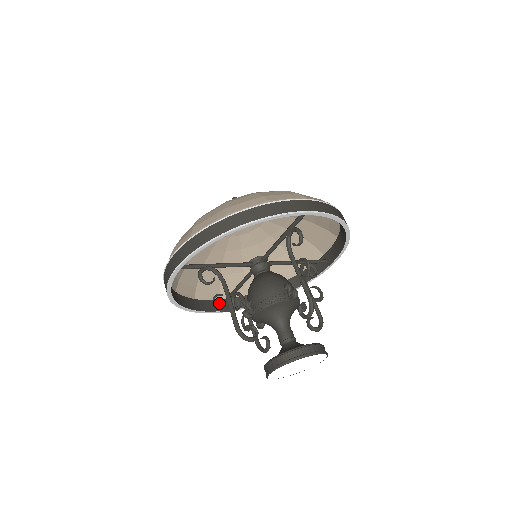
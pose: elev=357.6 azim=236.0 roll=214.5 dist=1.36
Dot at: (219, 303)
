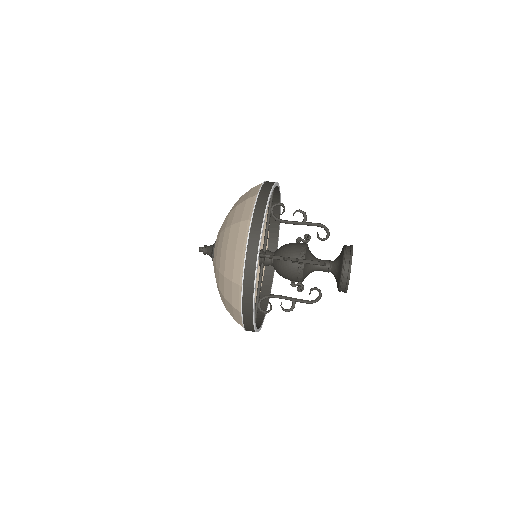
Dot at: occluded
